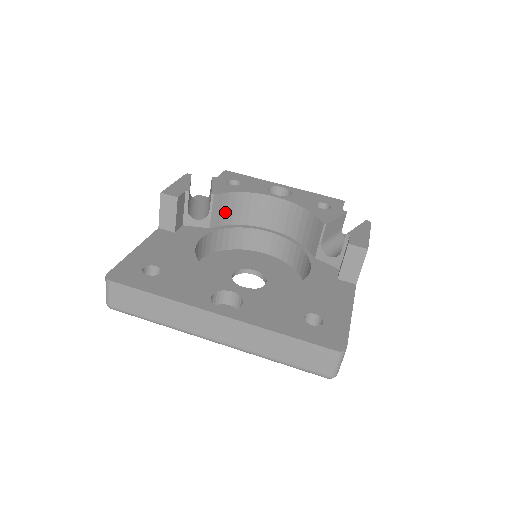
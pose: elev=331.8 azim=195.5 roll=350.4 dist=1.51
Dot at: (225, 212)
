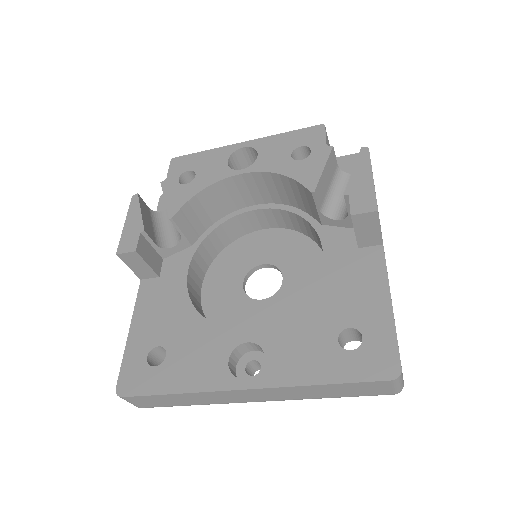
Dot at: (197, 220)
